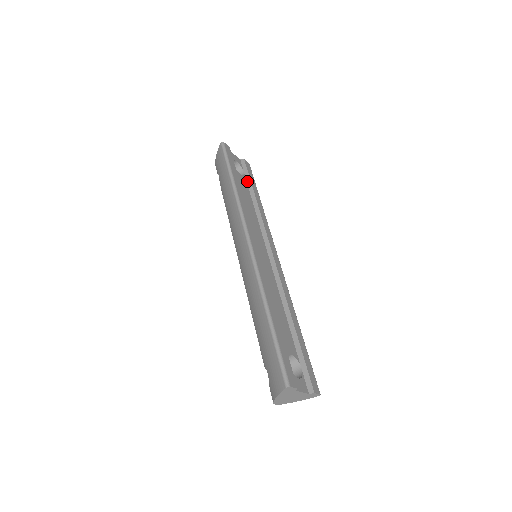
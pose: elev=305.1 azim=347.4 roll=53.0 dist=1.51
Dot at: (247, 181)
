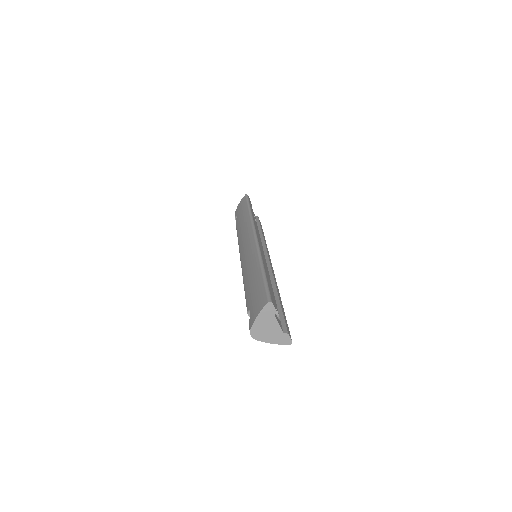
Dot at: (258, 225)
